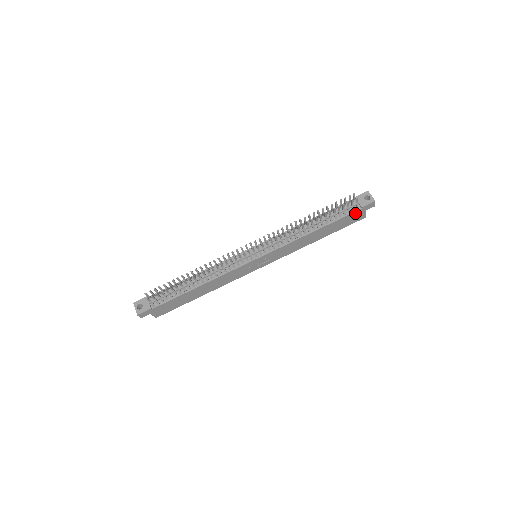
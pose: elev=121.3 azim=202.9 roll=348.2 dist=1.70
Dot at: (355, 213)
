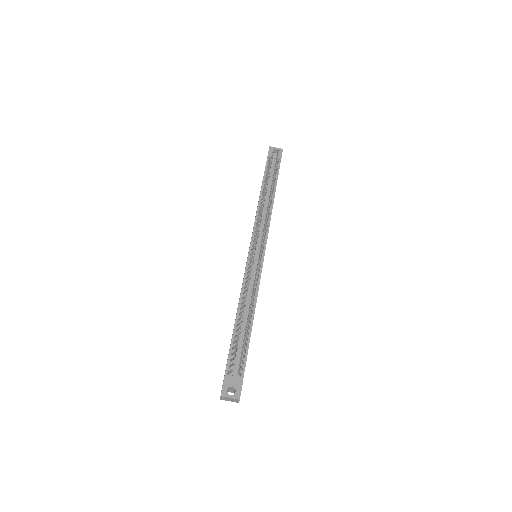
Dot at: (279, 168)
